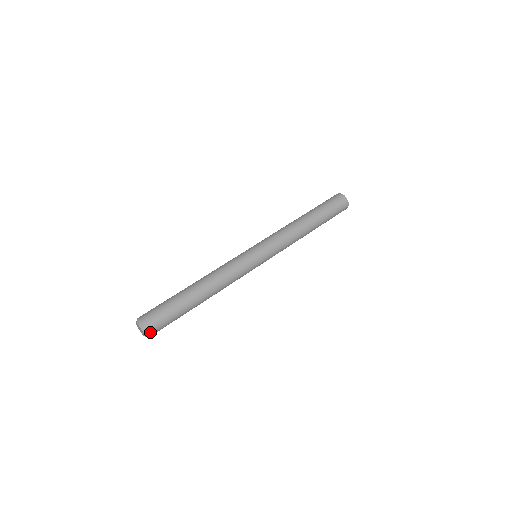
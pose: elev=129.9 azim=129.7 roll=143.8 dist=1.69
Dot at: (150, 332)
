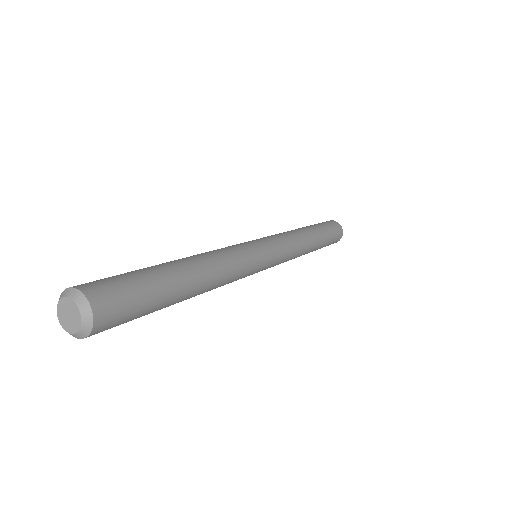
Dot at: (92, 299)
